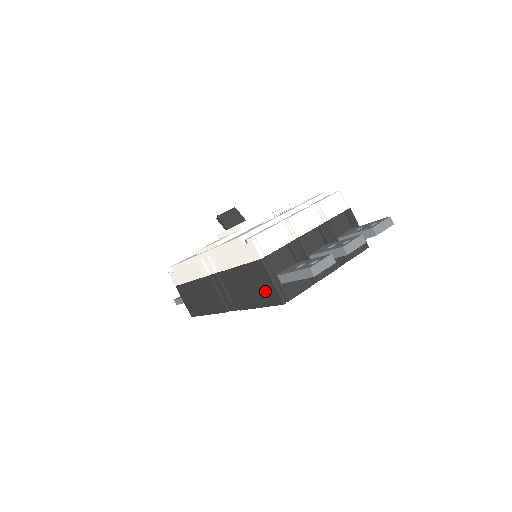
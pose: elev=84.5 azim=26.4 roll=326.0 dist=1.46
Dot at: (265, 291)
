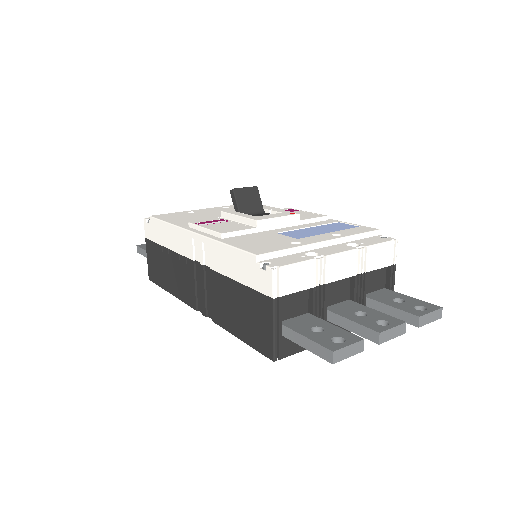
Dot at: (257, 331)
